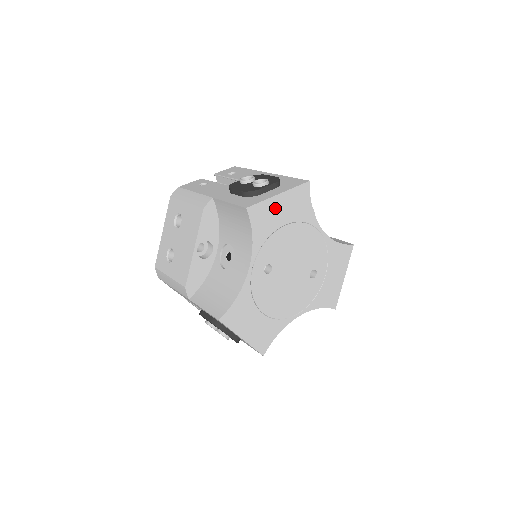
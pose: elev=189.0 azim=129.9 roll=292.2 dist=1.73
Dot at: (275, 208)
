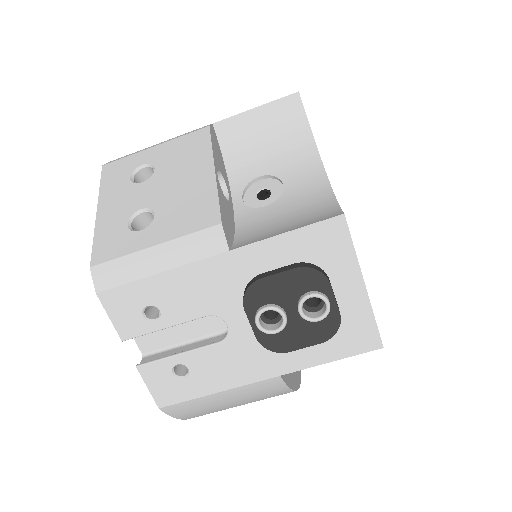
Dot at: occluded
